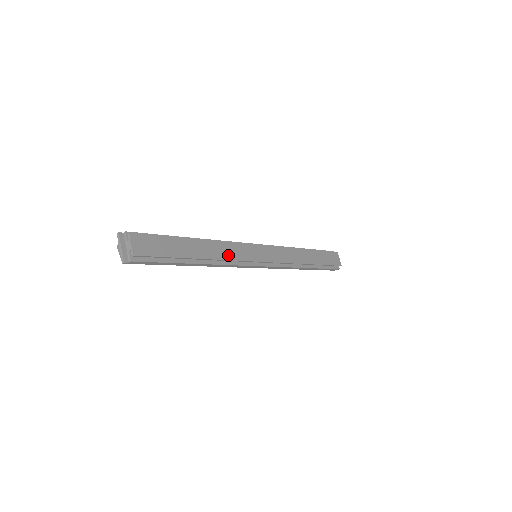
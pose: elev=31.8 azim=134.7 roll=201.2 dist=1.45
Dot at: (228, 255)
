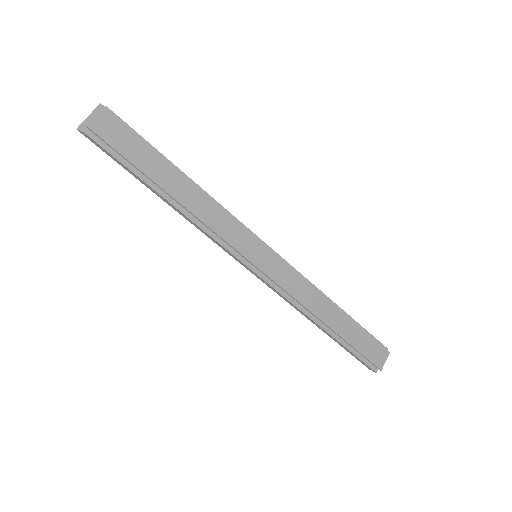
Dot at: (210, 219)
